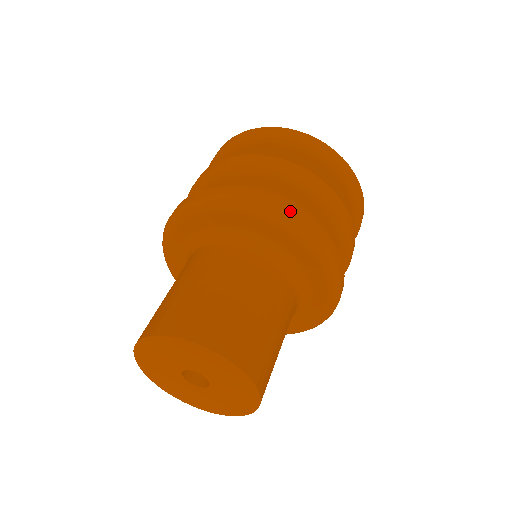
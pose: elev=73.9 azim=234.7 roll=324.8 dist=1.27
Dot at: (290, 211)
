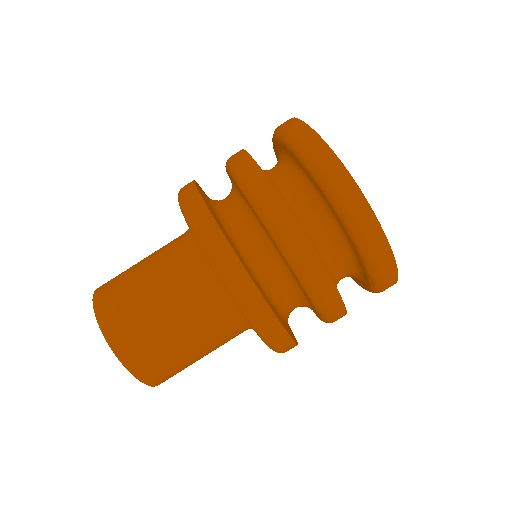
Dot at: (236, 273)
